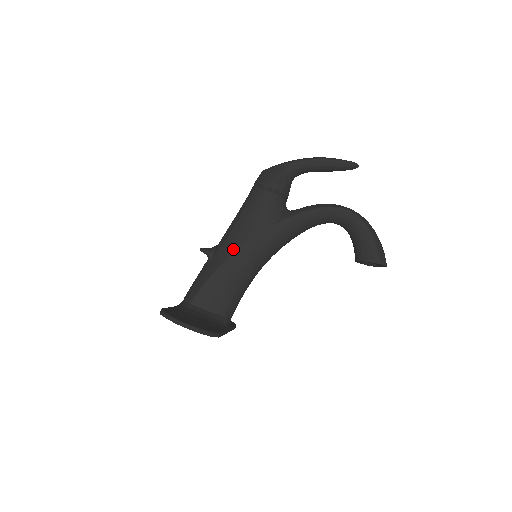
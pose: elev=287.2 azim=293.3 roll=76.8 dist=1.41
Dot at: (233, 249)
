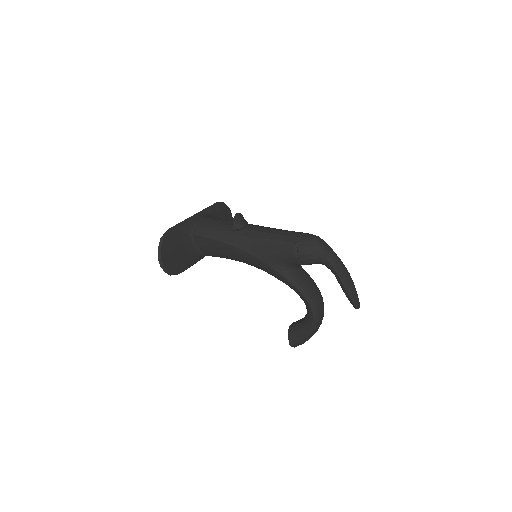
Dot at: (242, 247)
